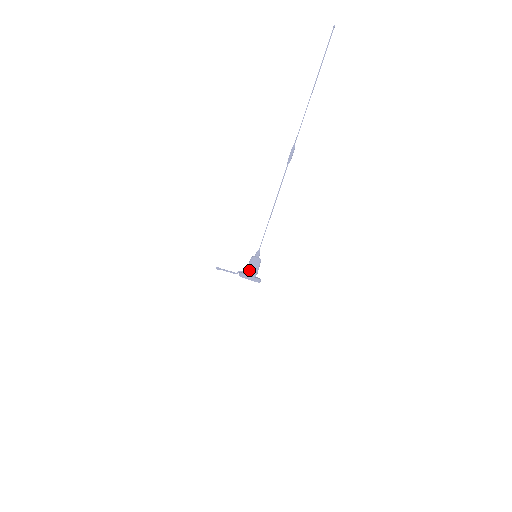
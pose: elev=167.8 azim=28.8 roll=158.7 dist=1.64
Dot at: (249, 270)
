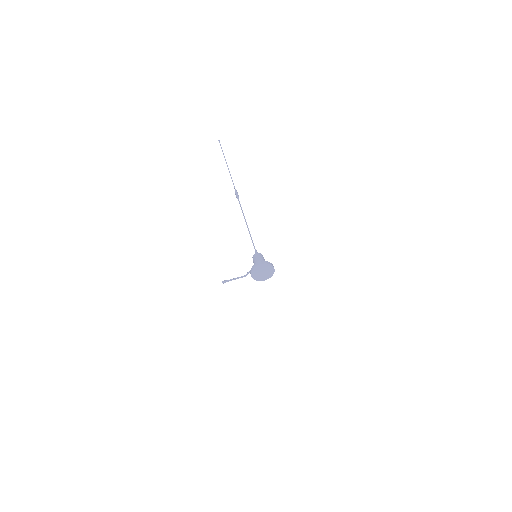
Dot at: occluded
